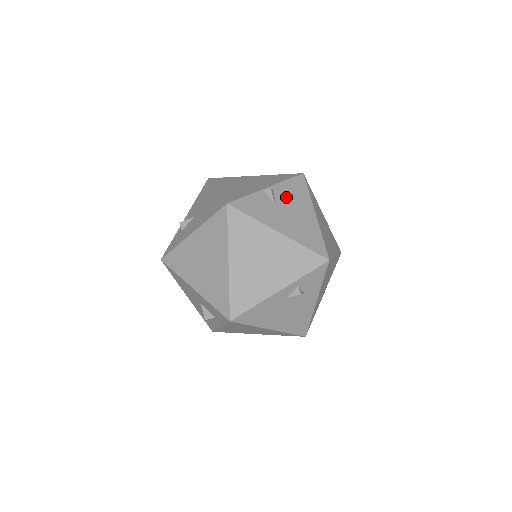
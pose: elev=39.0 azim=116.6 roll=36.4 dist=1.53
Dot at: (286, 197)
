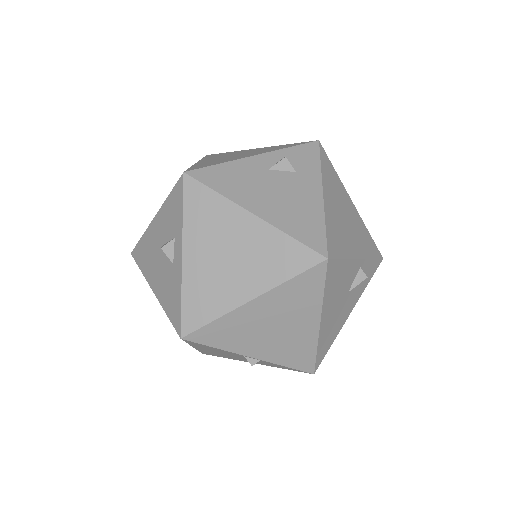
Dot at: occluded
